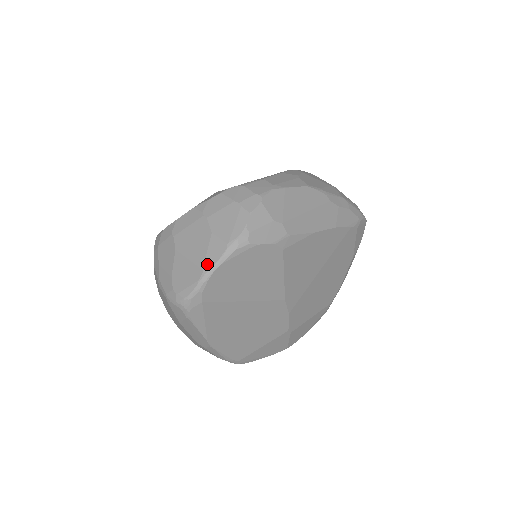
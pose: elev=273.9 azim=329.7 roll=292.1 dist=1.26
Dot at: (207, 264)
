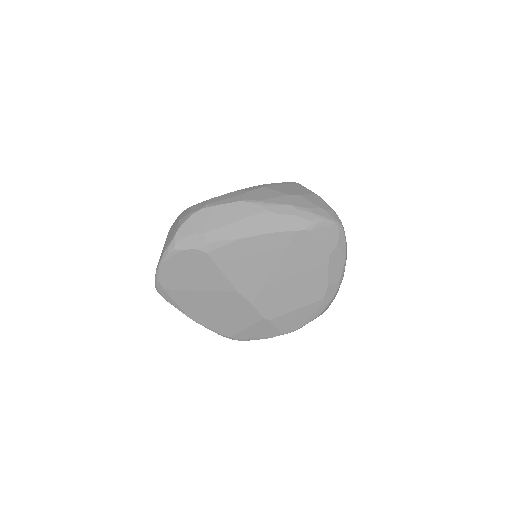
Dot at: (158, 263)
